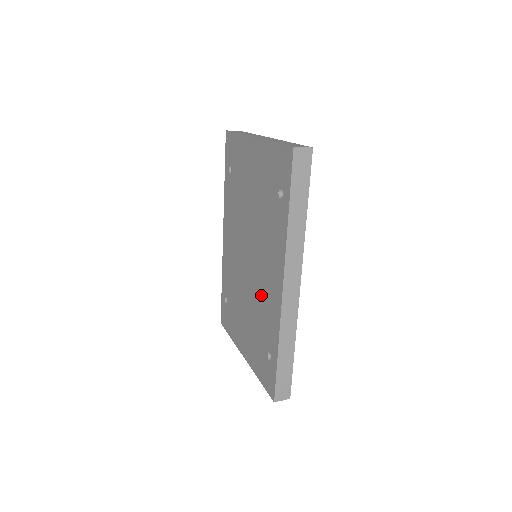
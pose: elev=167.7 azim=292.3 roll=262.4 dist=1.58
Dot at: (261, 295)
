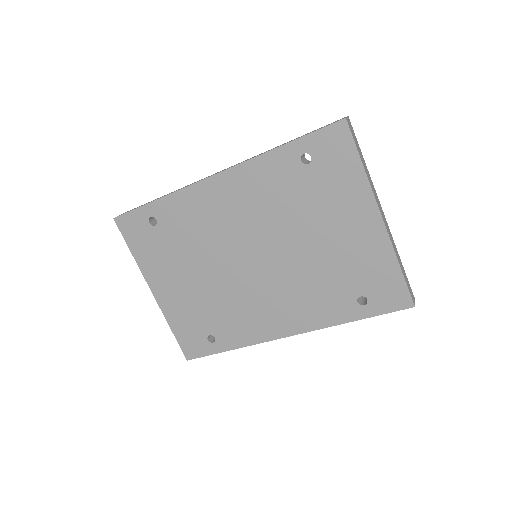
Dot at: (245, 303)
